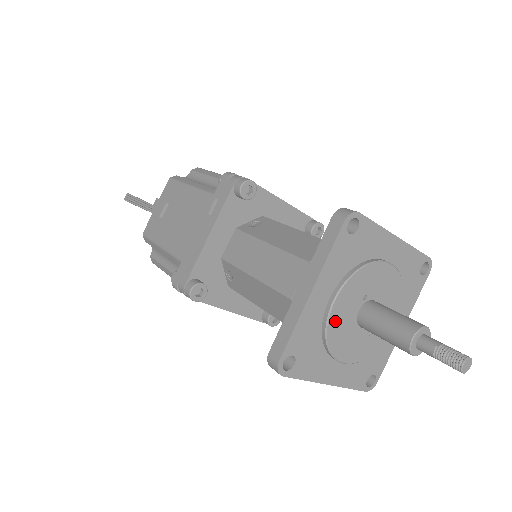
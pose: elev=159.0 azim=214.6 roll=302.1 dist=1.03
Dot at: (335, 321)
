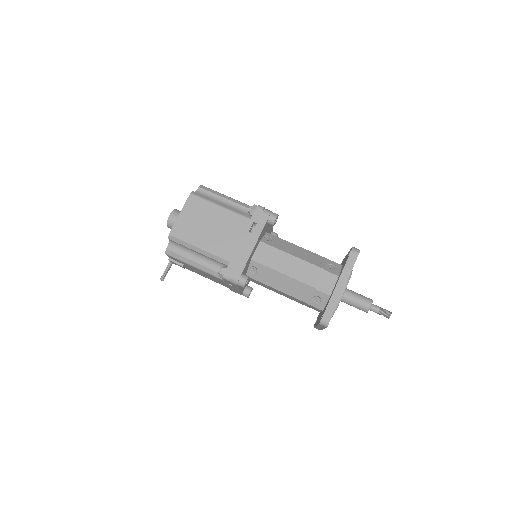
Dot at: occluded
